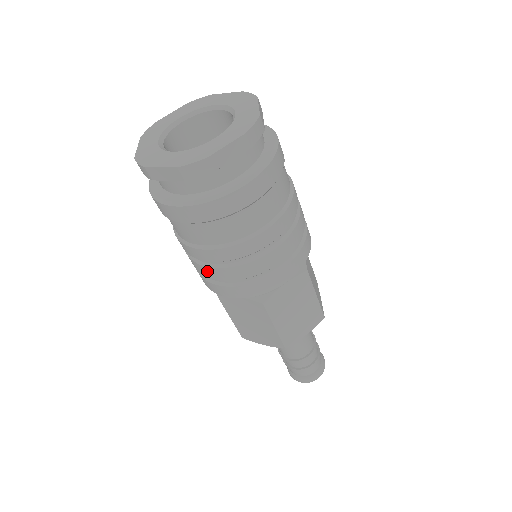
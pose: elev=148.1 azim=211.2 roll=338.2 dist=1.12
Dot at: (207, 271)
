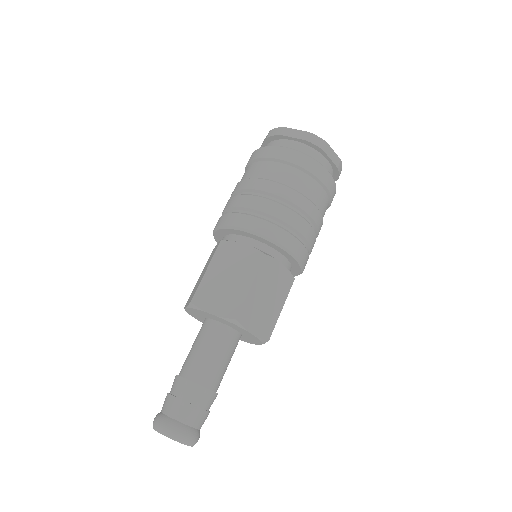
Dot at: (254, 201)
